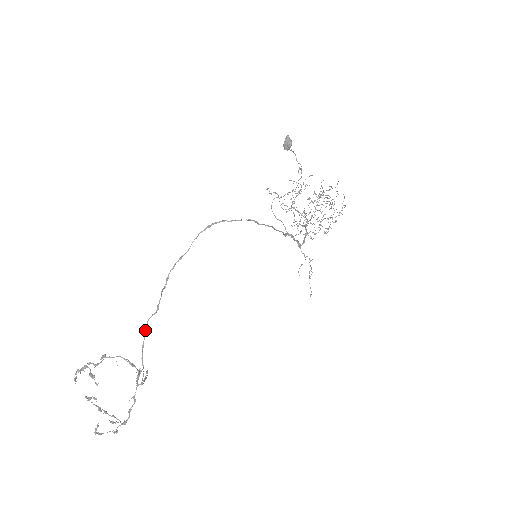
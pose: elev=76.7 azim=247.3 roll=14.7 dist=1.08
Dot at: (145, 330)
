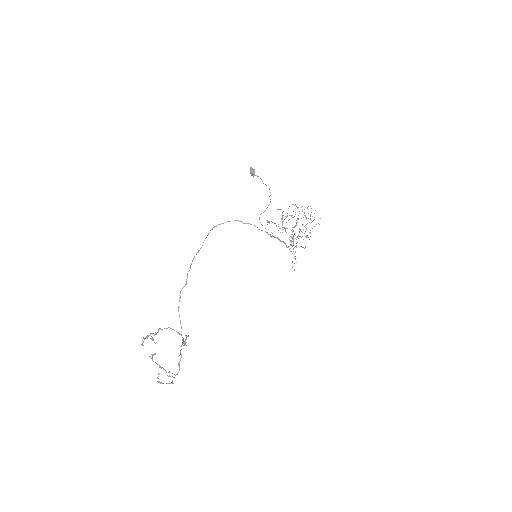
Dot at: (179, 297)
